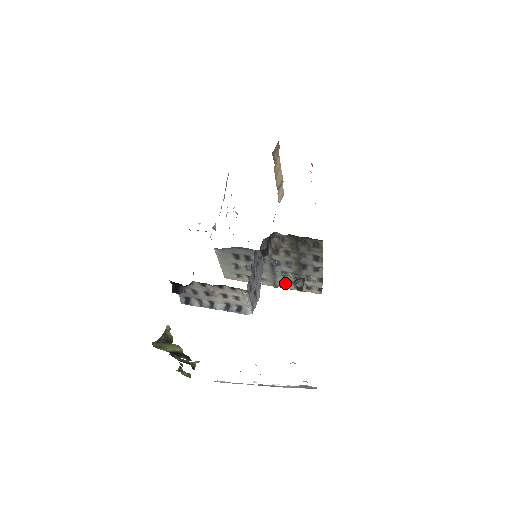
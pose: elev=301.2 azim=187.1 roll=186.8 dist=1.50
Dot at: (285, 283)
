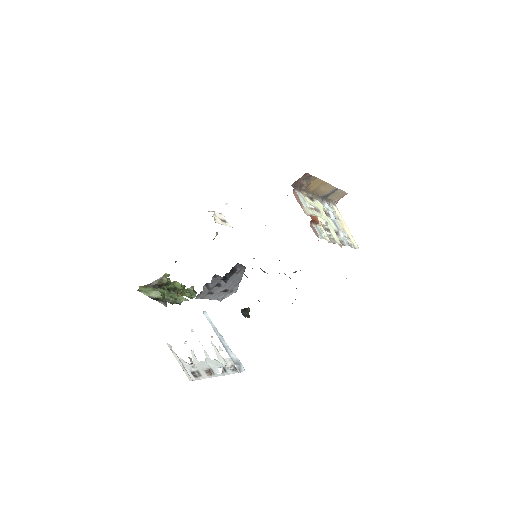
Dot at: occluded
